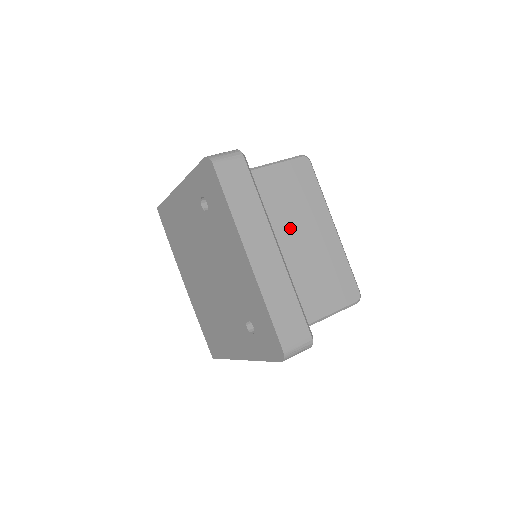
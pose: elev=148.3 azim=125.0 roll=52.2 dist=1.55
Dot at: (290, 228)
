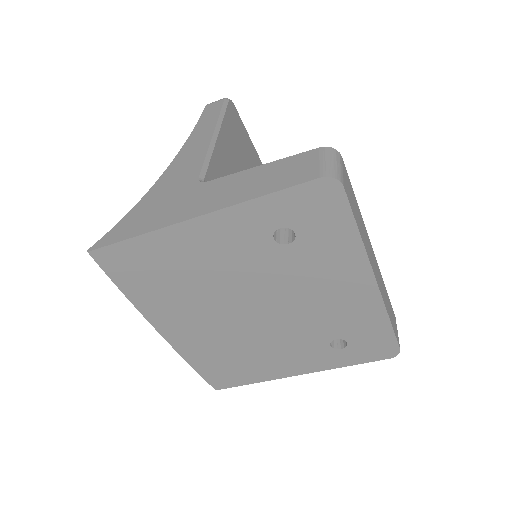
Dot at: occluded
